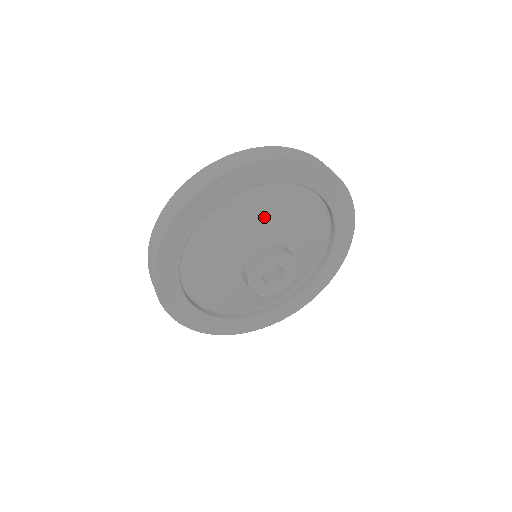
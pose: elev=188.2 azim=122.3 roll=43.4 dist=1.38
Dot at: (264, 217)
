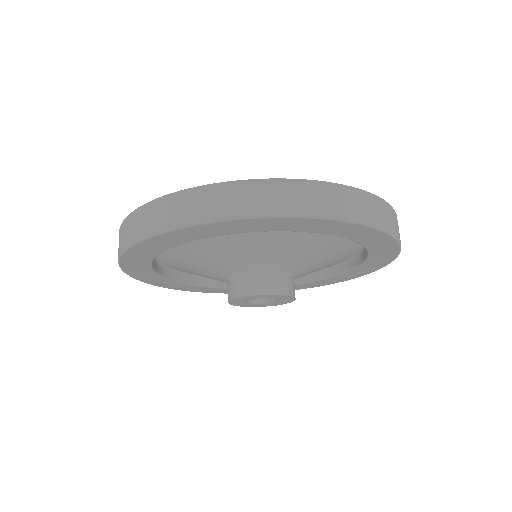
Dot at: (275, 249)
